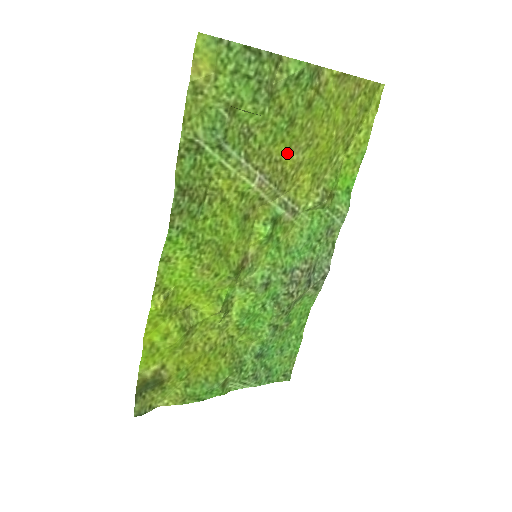
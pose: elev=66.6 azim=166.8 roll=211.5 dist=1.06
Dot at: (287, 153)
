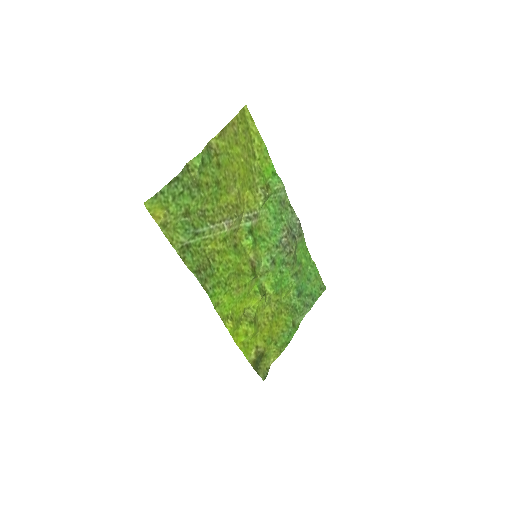
Dot at: (228, 197)
